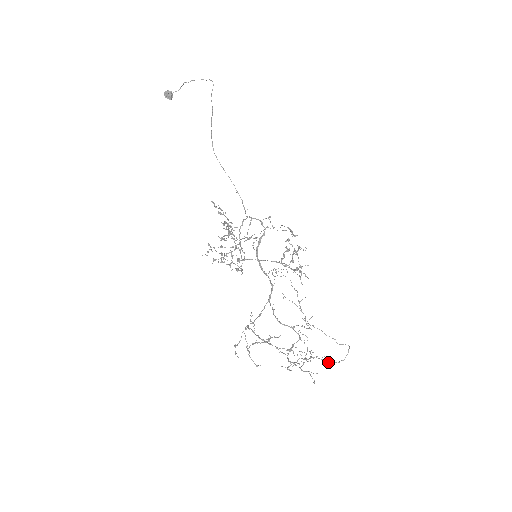
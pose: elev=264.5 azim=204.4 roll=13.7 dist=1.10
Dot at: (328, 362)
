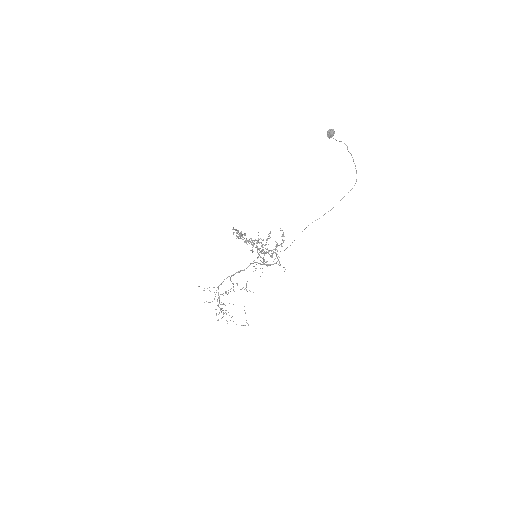
Dot at: occluded
